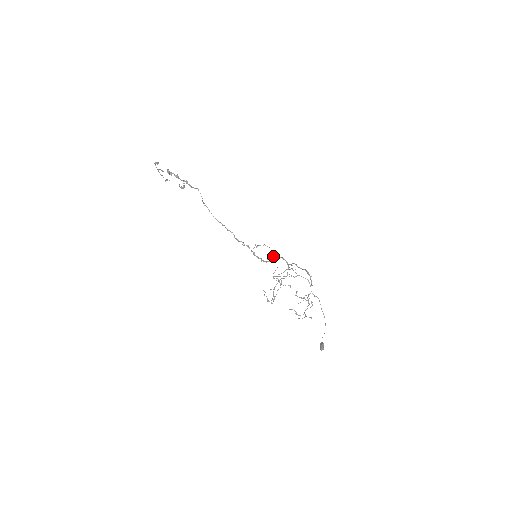
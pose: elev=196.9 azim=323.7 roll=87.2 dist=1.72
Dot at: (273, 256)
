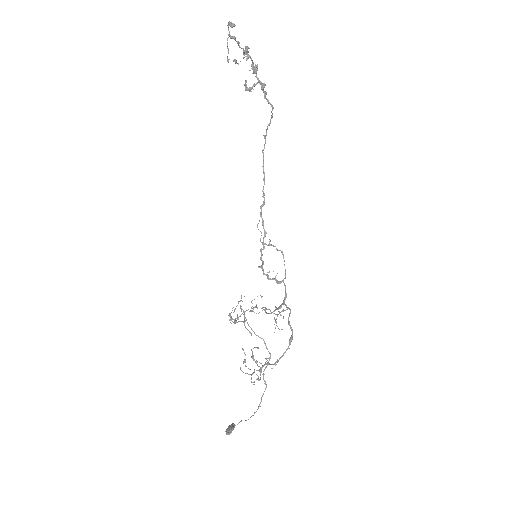
Dot at: (276, 275)
